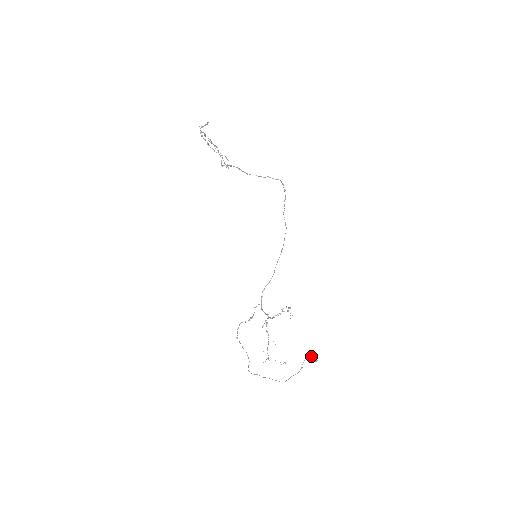
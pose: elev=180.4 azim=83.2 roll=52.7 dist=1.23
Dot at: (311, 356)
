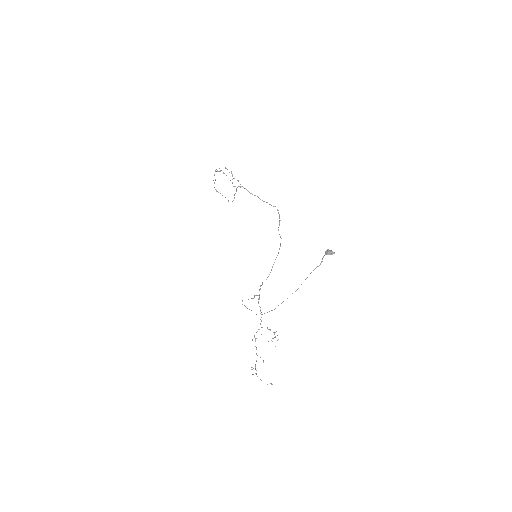
Dot at: (330, 250)
